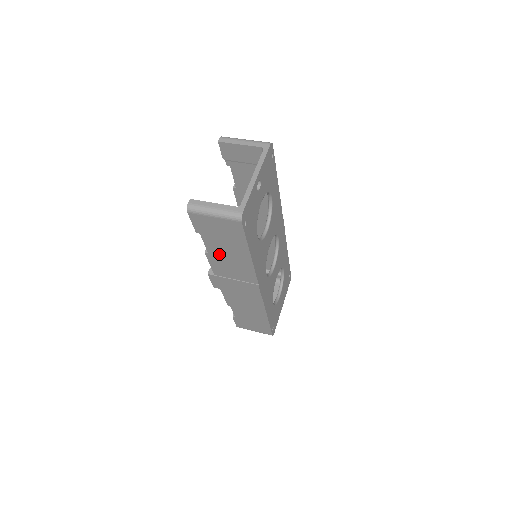
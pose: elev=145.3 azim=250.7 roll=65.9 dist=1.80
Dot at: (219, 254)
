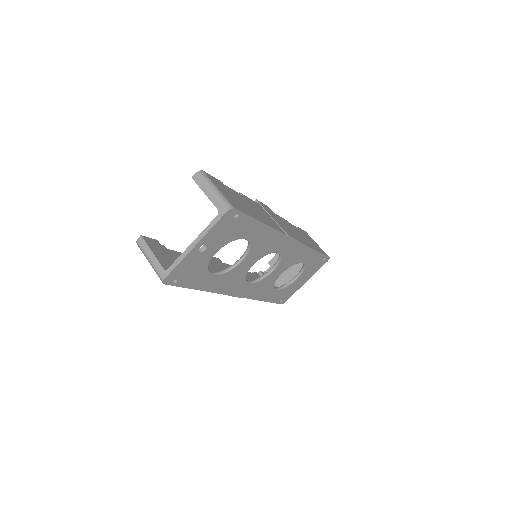
Dot at: occluded
